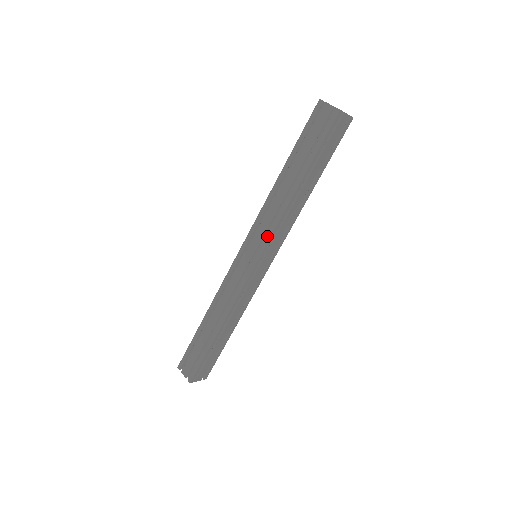
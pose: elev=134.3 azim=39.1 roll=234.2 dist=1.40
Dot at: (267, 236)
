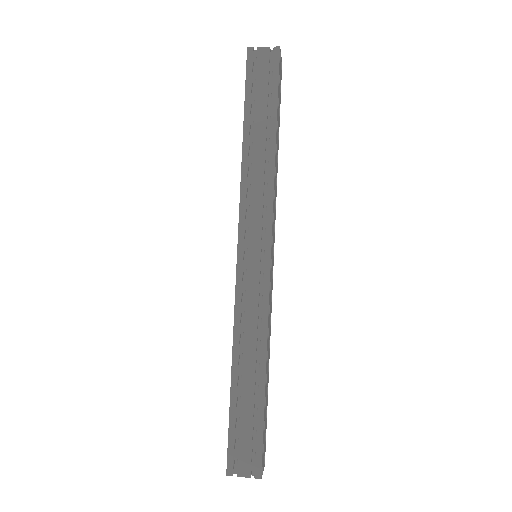
Dot at: (268, 217)
